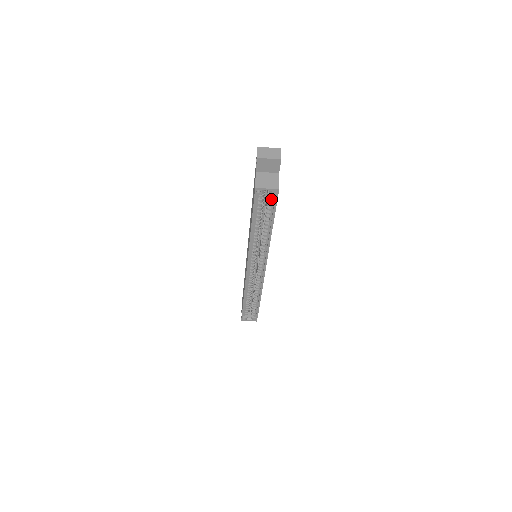
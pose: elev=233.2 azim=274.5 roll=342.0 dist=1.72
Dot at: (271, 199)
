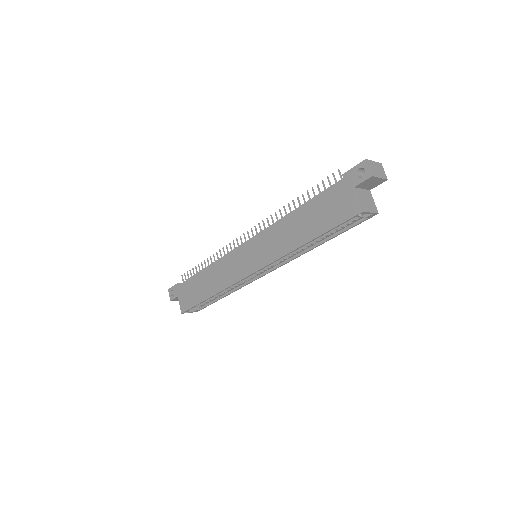
Dot at: (355, 218)
